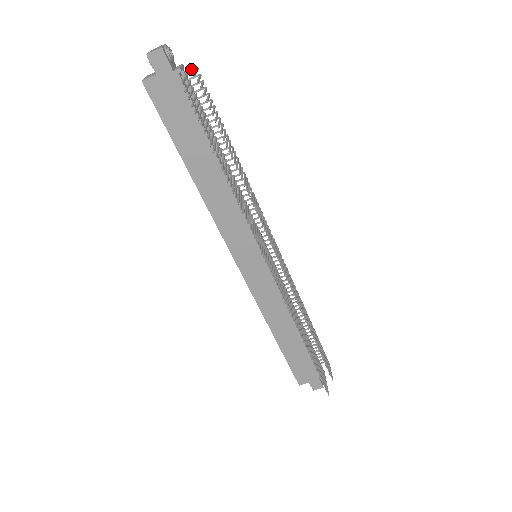
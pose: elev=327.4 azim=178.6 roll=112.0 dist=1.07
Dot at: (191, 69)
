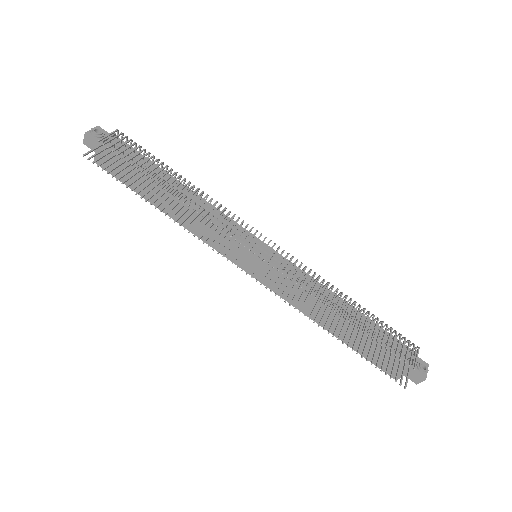
Dot at: (117, 133)
